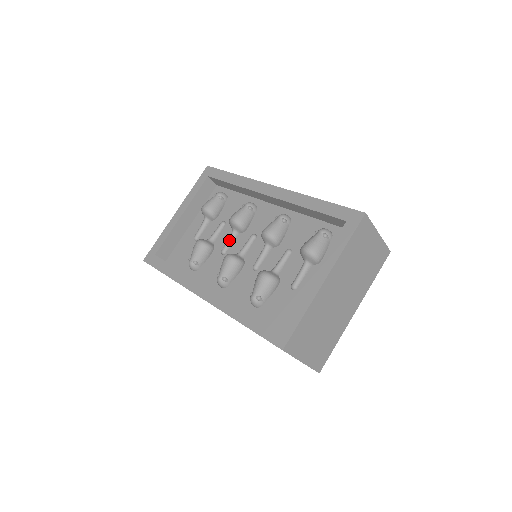
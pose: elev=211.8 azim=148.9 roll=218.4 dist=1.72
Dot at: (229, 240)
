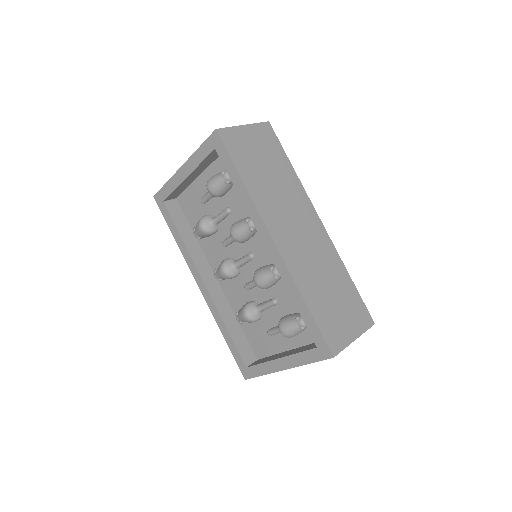
Dot at: (230, 241)
